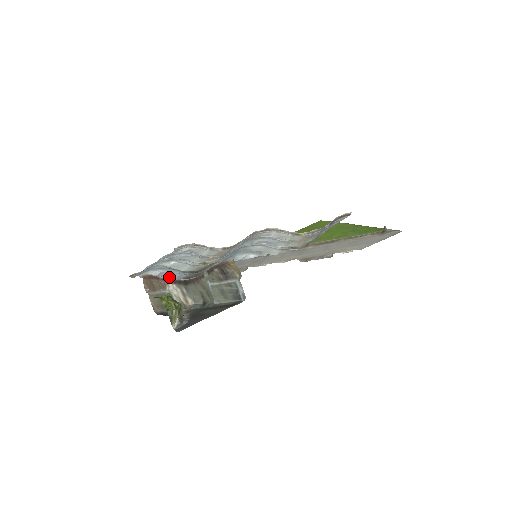
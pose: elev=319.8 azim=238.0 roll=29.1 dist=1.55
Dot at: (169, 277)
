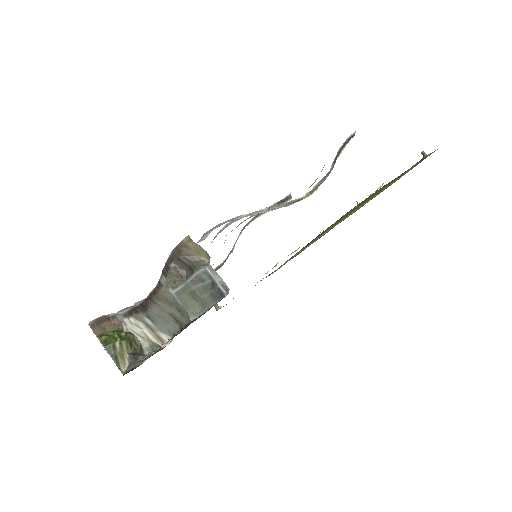
Dot at: occluded
